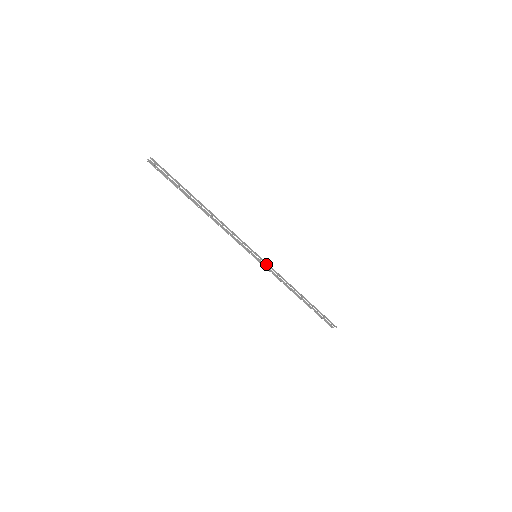
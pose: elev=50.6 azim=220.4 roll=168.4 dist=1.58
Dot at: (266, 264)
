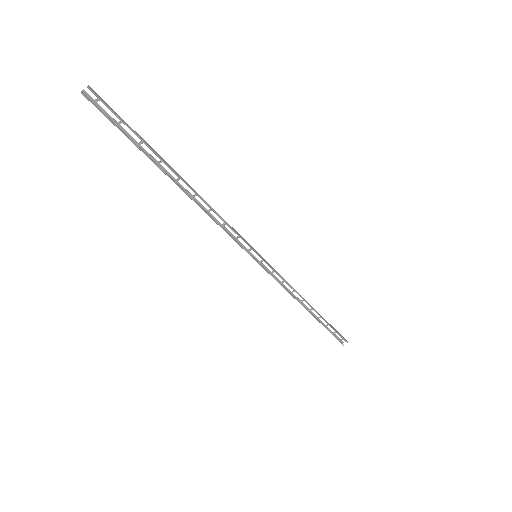
Dot at: (270, 267)
